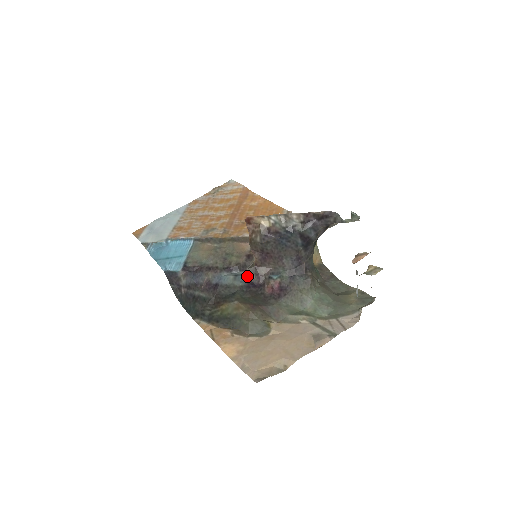
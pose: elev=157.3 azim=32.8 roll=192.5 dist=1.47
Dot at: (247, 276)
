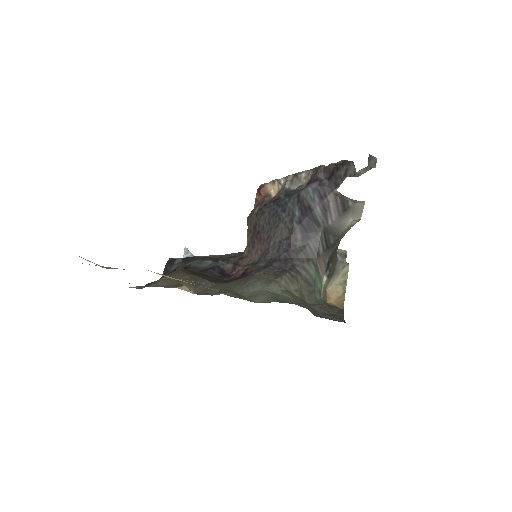
Dot at: (225, 265)
